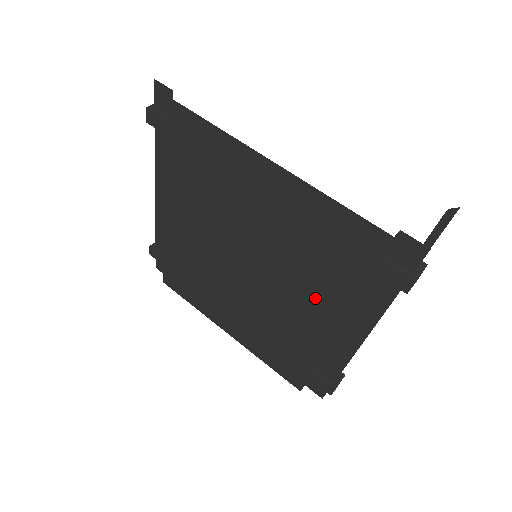
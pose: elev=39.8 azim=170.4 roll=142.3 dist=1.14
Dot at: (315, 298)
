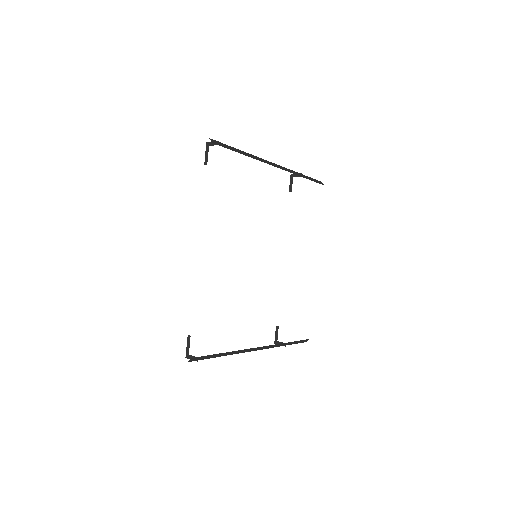
Dot at: occluded
